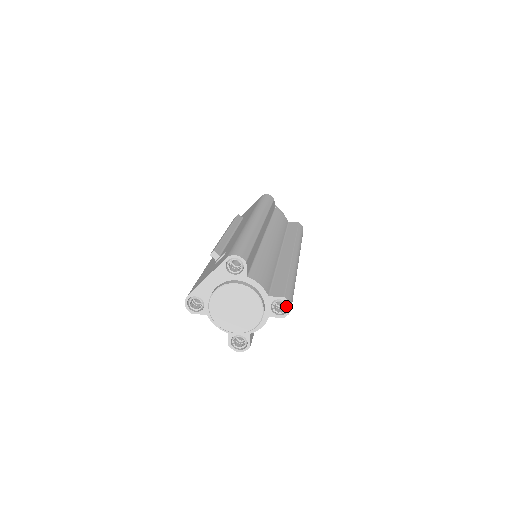
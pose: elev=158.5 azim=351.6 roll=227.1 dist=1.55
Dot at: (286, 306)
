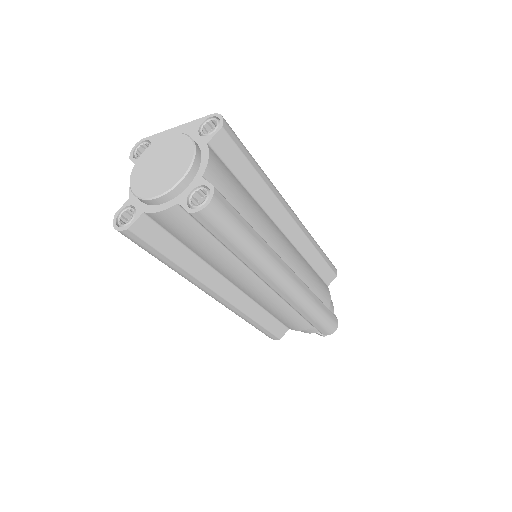
Dot at: (205, 199)
